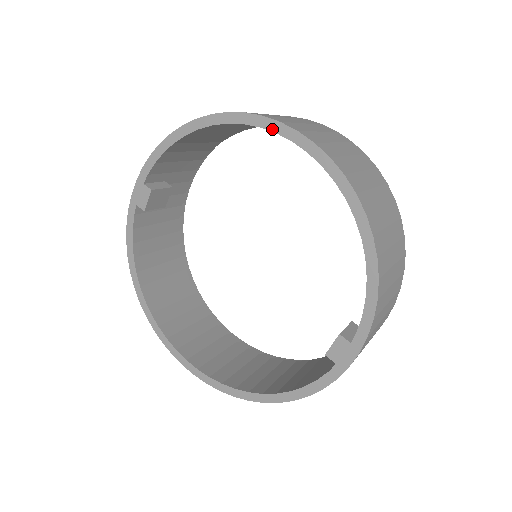
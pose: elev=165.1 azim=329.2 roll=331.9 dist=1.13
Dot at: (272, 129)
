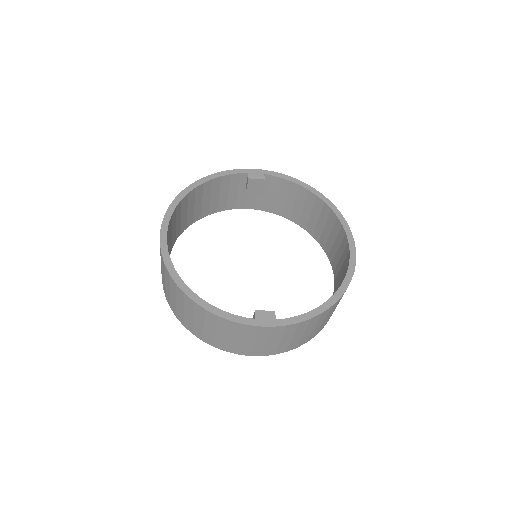
Dot at: (346, 231)
